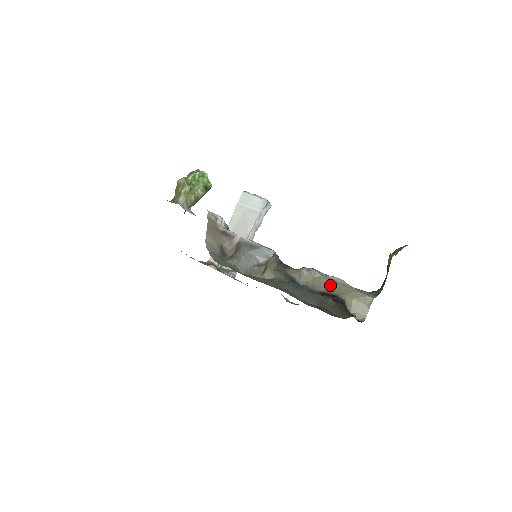
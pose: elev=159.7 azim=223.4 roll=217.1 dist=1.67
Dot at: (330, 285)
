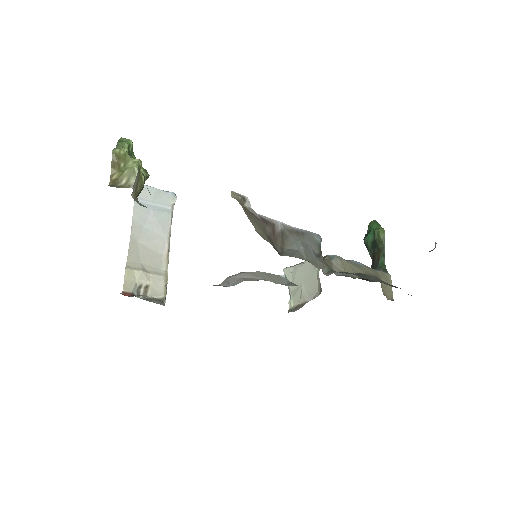
Dot at: (360, 269)
